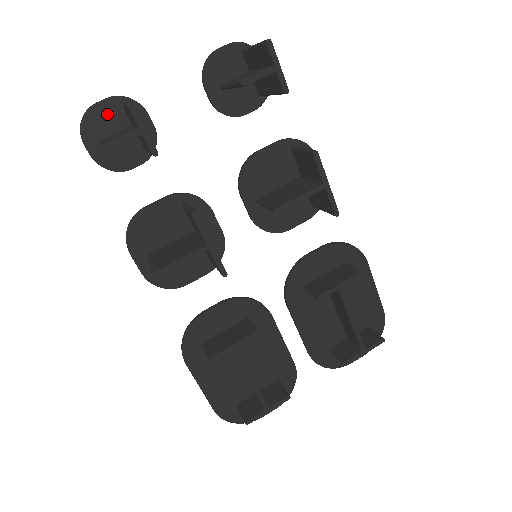
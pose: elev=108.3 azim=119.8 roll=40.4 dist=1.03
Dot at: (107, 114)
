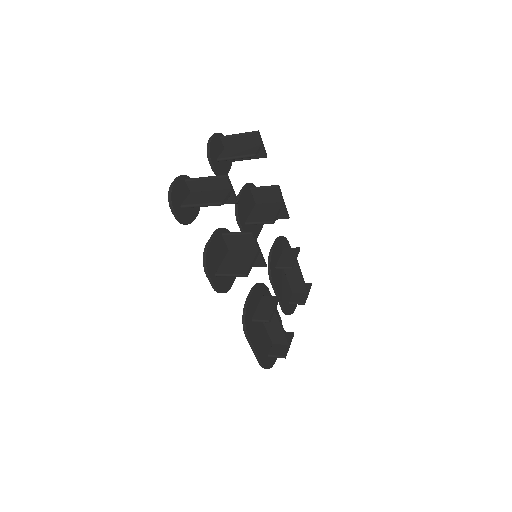
Dot at: (180, 188)
